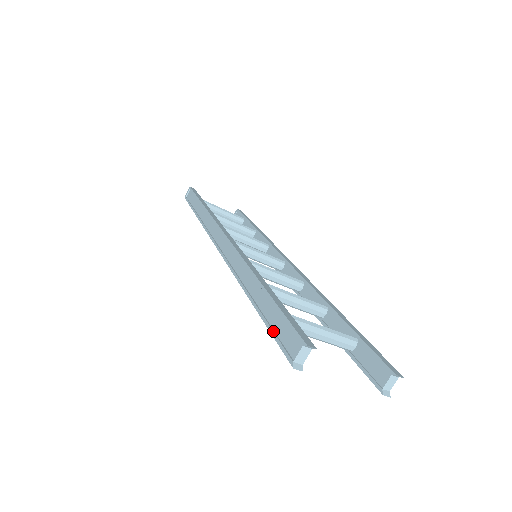
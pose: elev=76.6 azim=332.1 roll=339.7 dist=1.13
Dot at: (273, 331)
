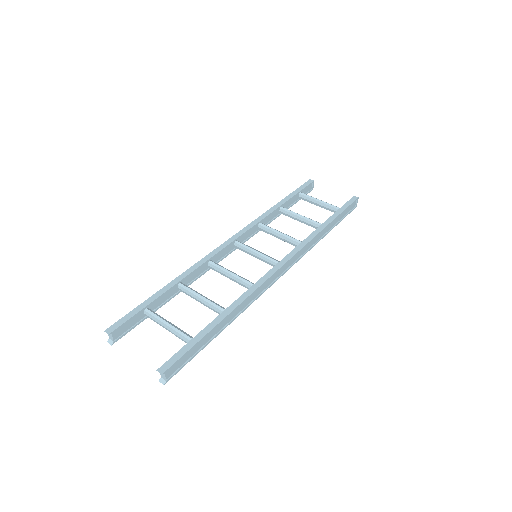
Dot at: occluded
